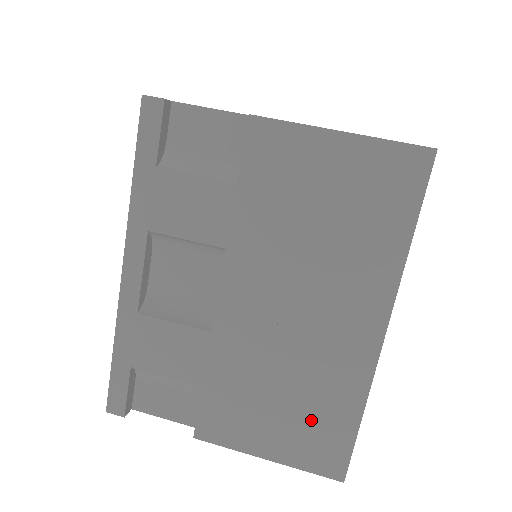
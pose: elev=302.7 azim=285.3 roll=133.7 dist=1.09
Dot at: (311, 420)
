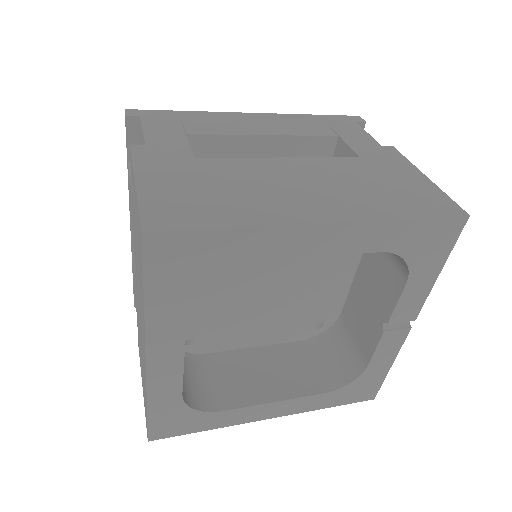
Dot at: occluded
